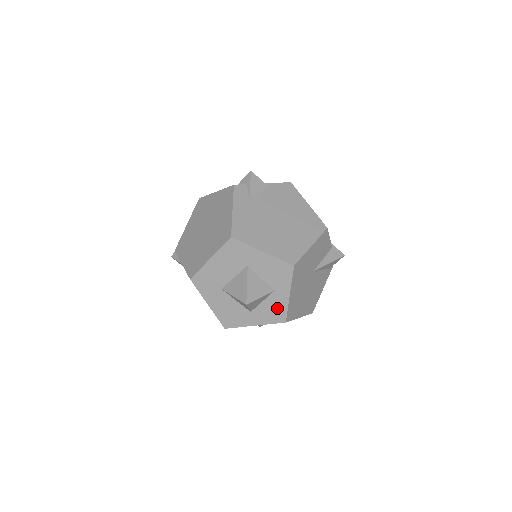
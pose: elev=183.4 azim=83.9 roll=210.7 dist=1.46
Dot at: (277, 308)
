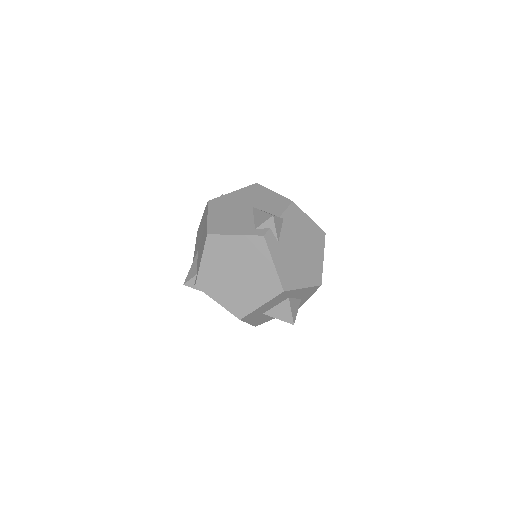
Dot at: occluded
